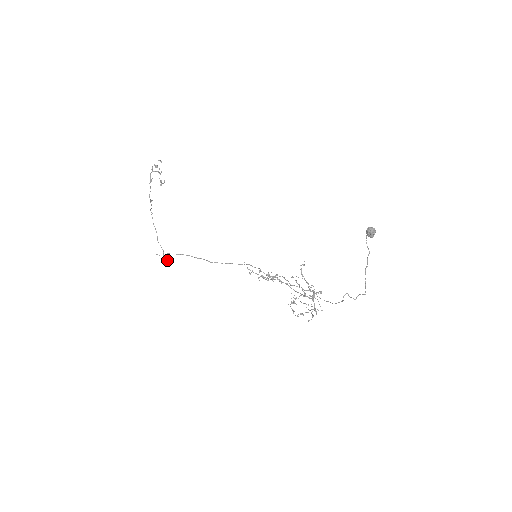
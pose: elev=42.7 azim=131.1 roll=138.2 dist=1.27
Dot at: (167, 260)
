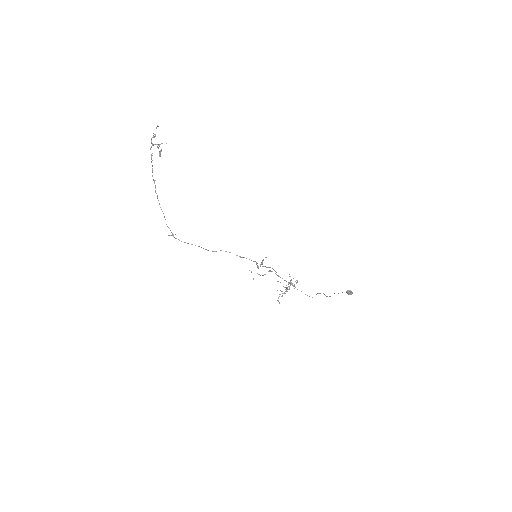
Dot at: occluded
